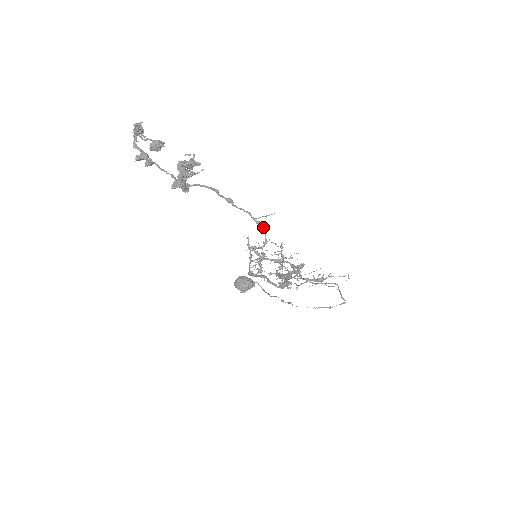
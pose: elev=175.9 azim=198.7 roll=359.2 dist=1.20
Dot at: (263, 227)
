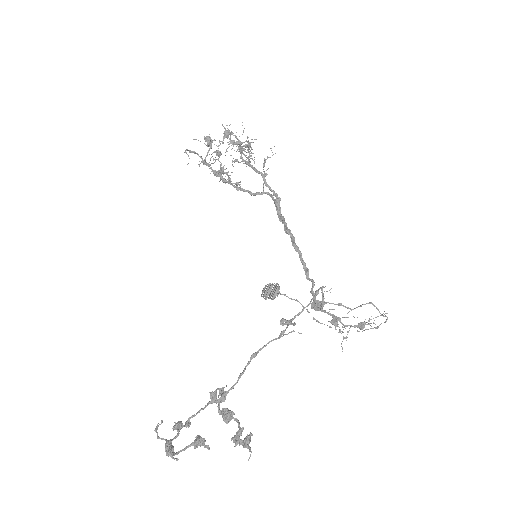
Dot at: occluded
